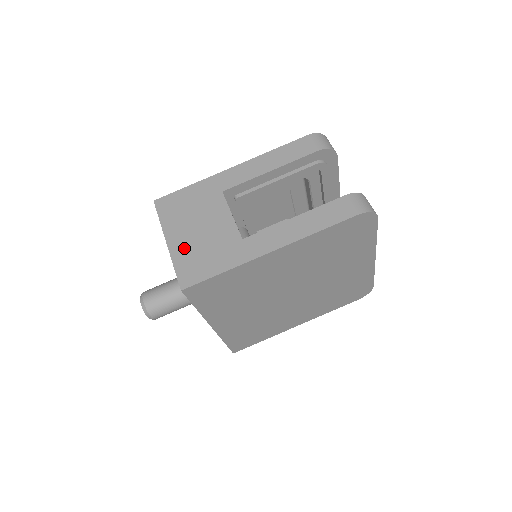
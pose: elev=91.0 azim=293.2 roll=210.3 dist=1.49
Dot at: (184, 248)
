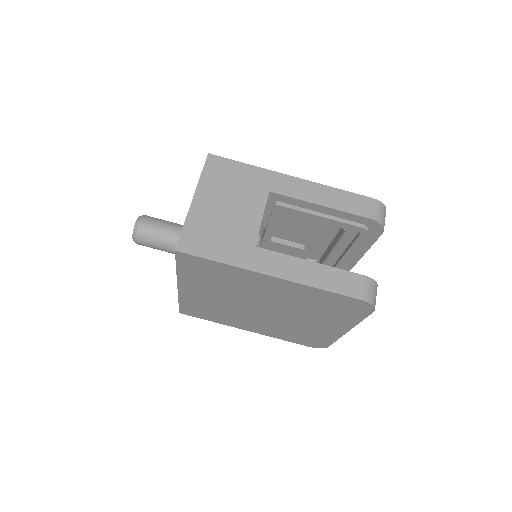
Dot at: (203, 216)
